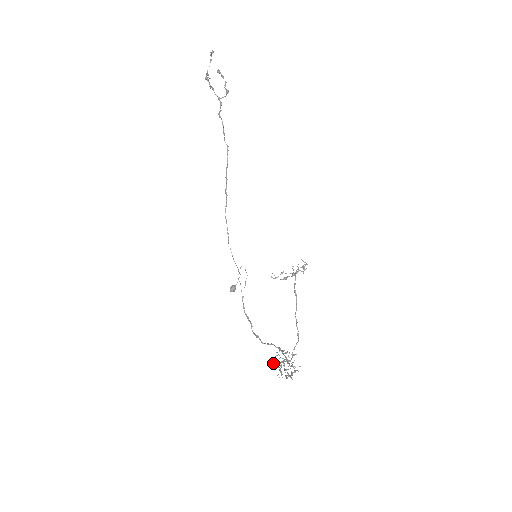
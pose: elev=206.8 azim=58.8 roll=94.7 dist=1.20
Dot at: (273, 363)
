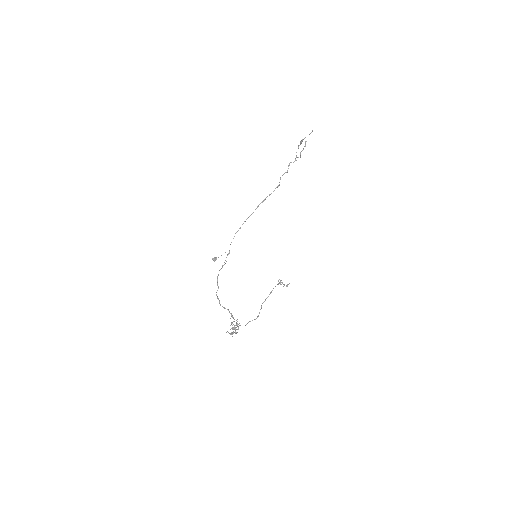
Dot at: occluded
